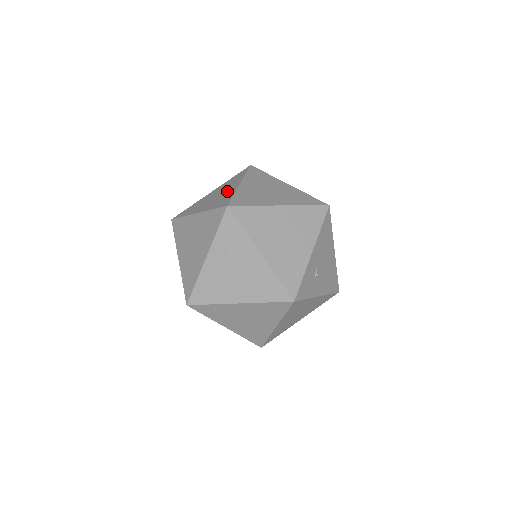
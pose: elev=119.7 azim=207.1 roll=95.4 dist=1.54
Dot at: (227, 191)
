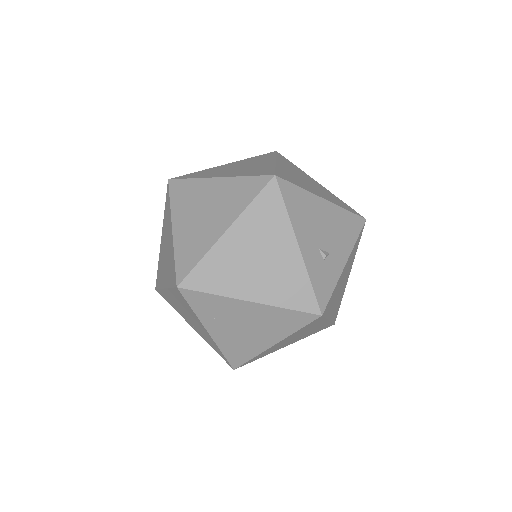
Dot at: (169, 245)
